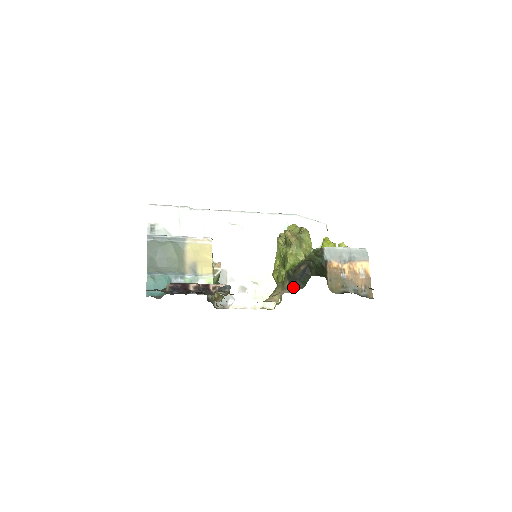
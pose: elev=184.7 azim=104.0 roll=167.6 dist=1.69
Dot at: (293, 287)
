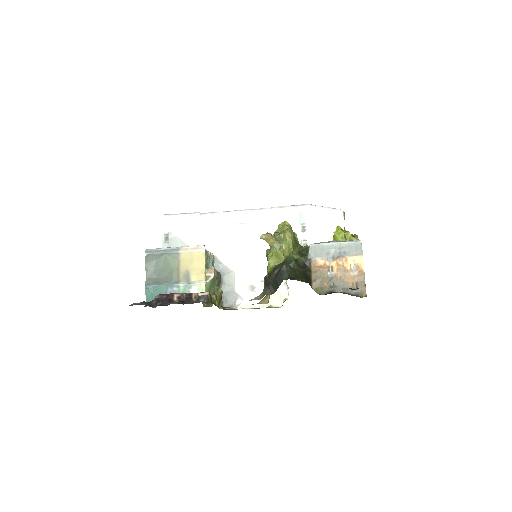
Dot at: (264, 293)
